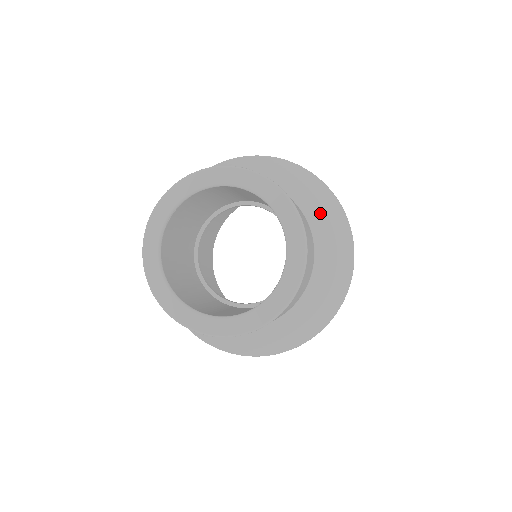
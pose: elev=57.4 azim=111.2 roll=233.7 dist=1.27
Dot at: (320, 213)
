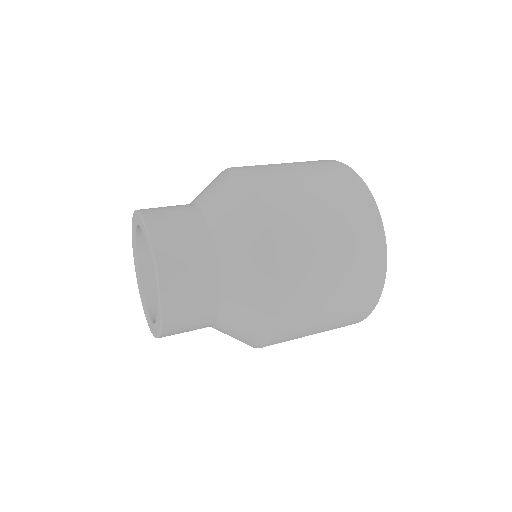
Dot at: (234, 230)
